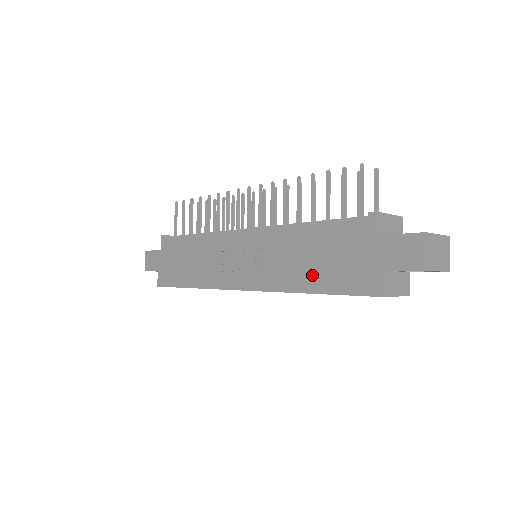
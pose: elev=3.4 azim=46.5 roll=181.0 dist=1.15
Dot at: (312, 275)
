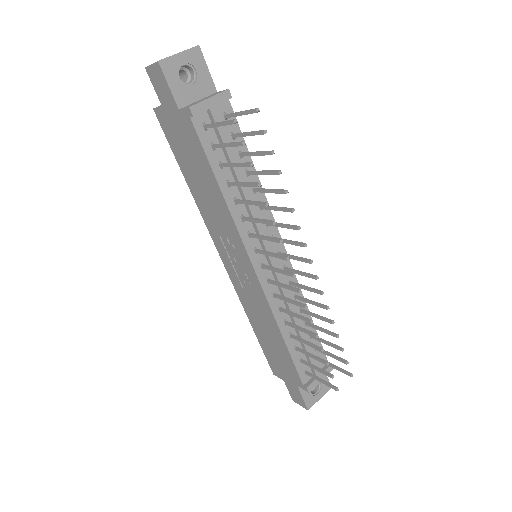
Dot at: (261, 334)
